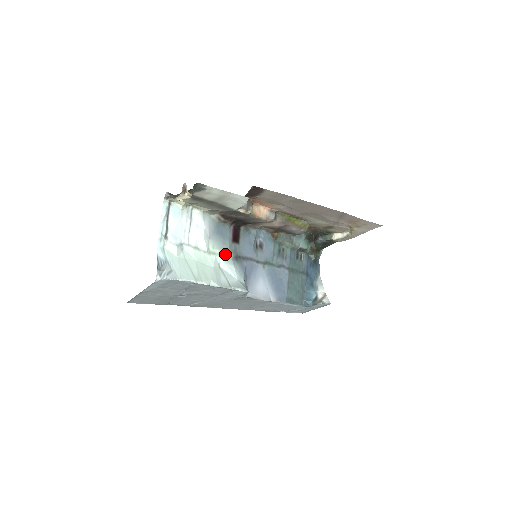
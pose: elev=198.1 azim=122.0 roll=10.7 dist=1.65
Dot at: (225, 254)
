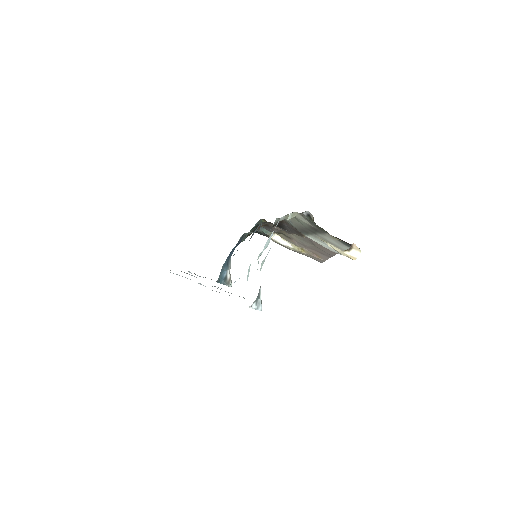
Dot at: occluded
